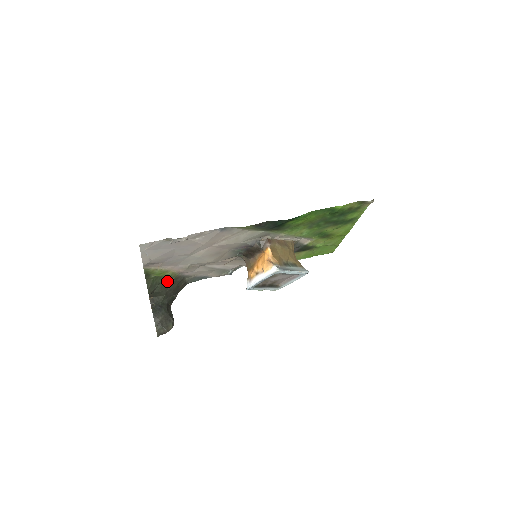
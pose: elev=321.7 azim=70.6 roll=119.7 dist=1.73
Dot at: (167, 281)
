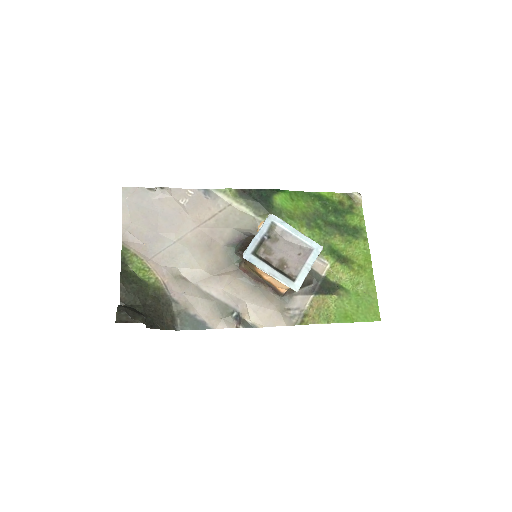
Dot at: (148, 291)
